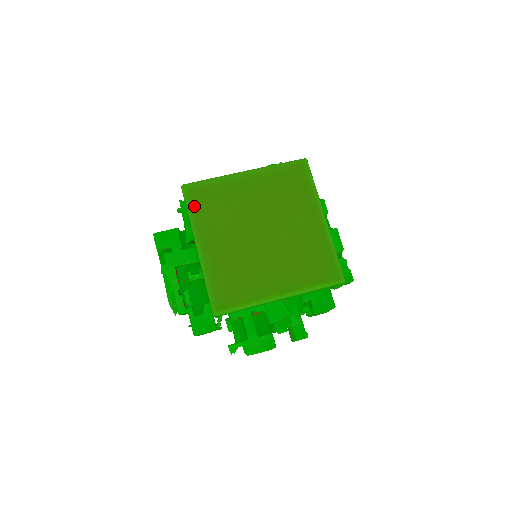
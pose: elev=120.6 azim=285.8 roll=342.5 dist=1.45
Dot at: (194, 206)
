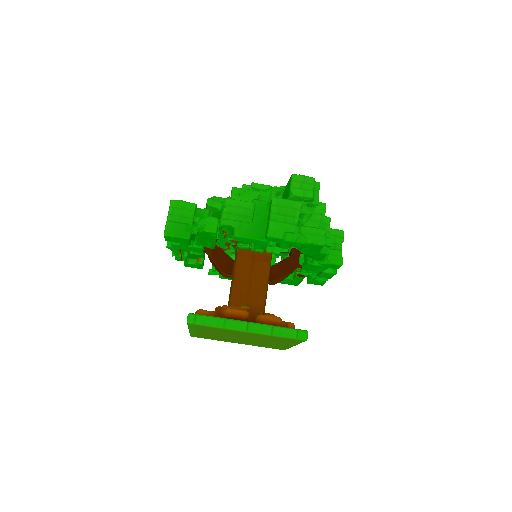
Dot at: (194, 327)
